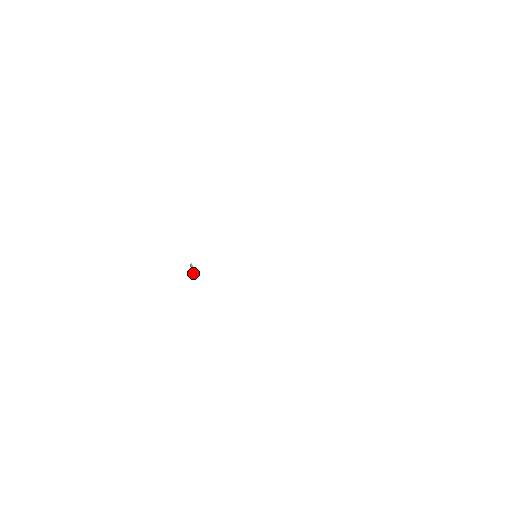
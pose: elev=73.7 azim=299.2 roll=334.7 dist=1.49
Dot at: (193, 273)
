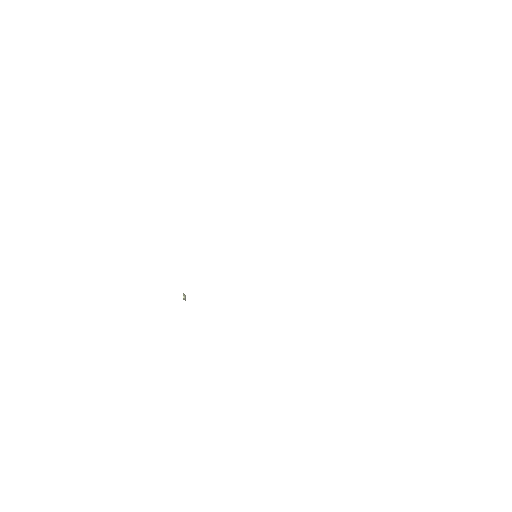
Dot at: (185, 298)
